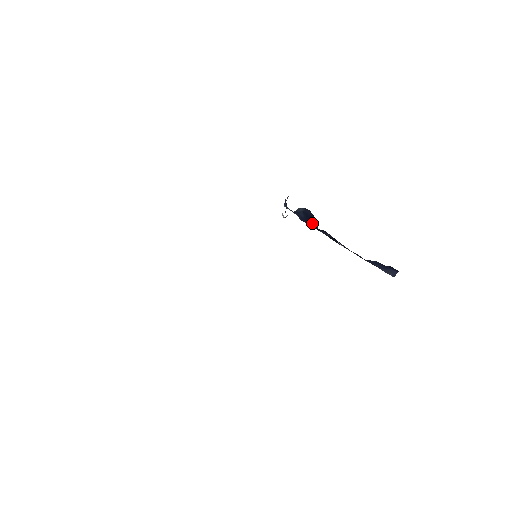
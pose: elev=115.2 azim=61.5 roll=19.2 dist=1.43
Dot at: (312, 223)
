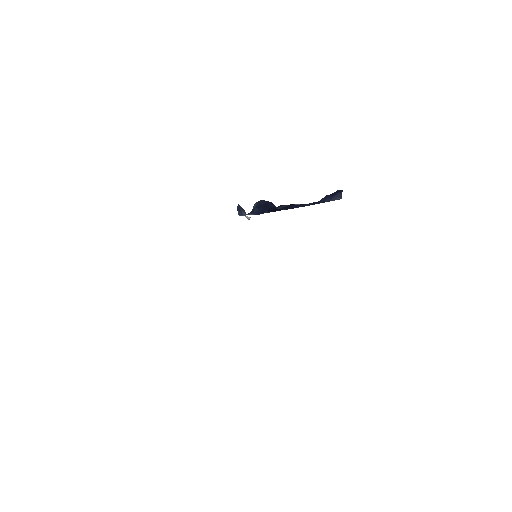
Dot at: (268, 209)
